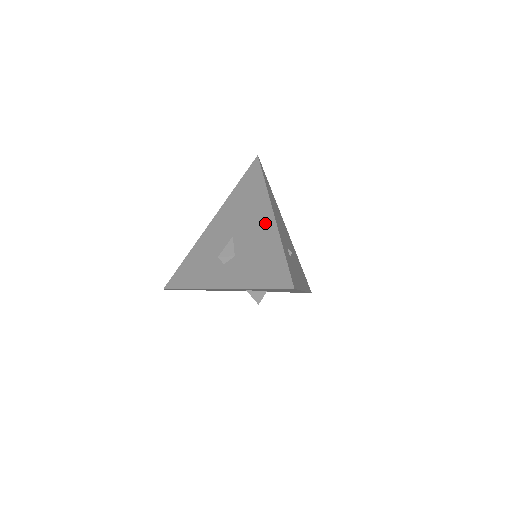
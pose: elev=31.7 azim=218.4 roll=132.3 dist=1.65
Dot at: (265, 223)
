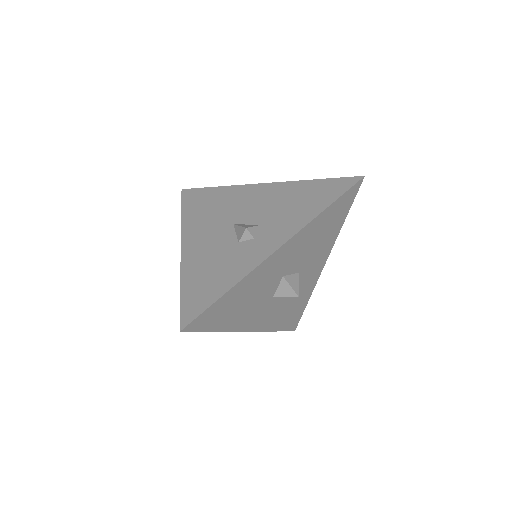
Dot at: (263, 191)
